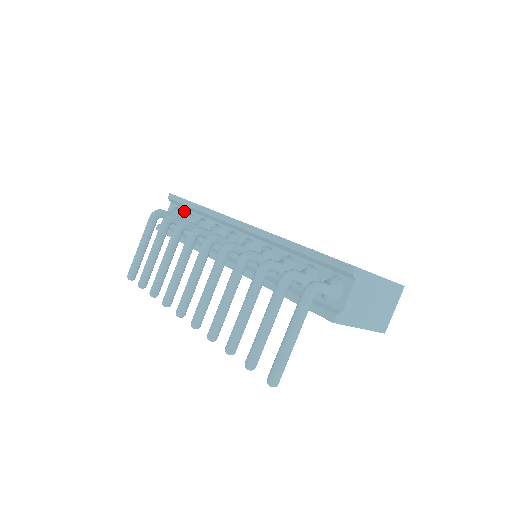
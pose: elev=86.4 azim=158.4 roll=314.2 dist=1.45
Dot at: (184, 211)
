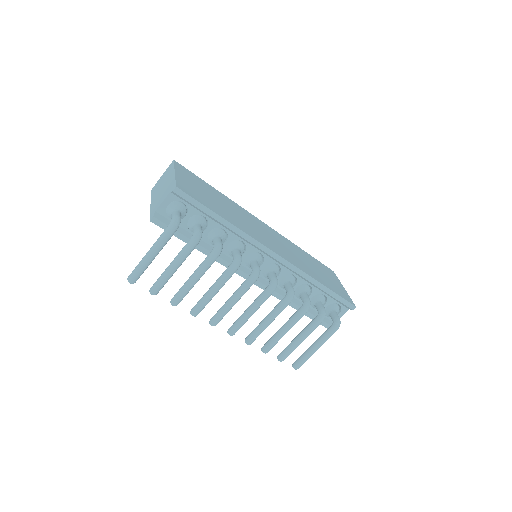
Dot at: (195, 211)
